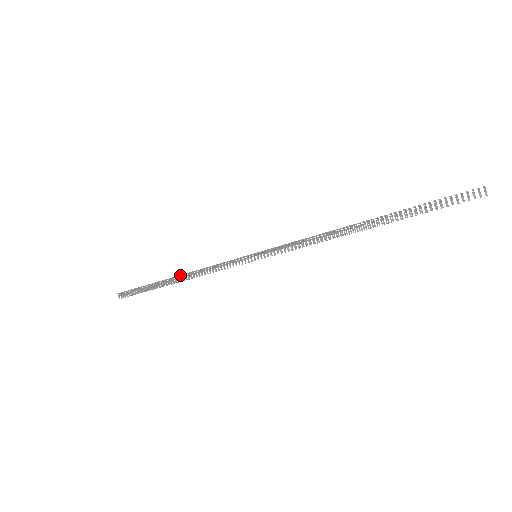
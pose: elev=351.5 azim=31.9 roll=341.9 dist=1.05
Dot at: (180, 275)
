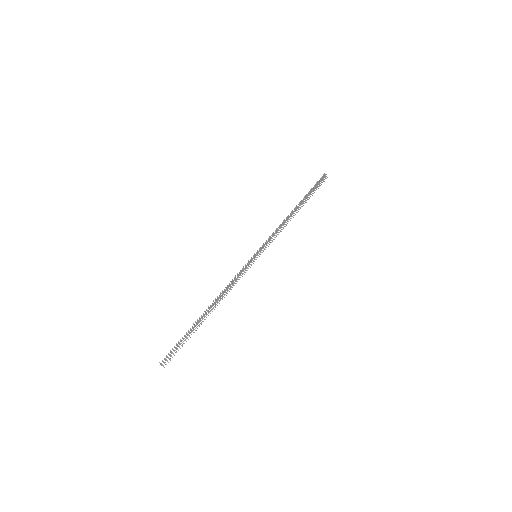
Dot at: (212, 303)
